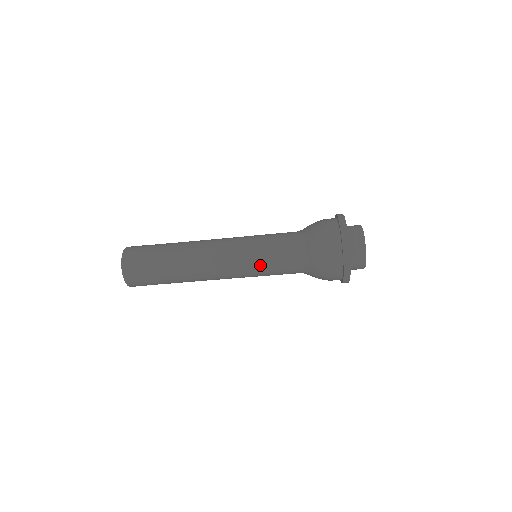
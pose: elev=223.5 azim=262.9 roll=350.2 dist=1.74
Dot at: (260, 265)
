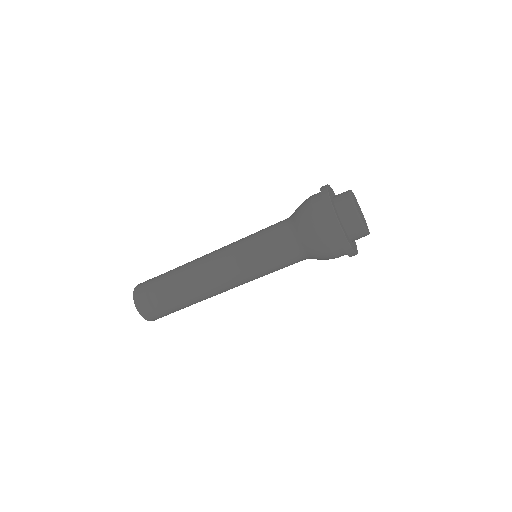
Dot at: (262, 270)
